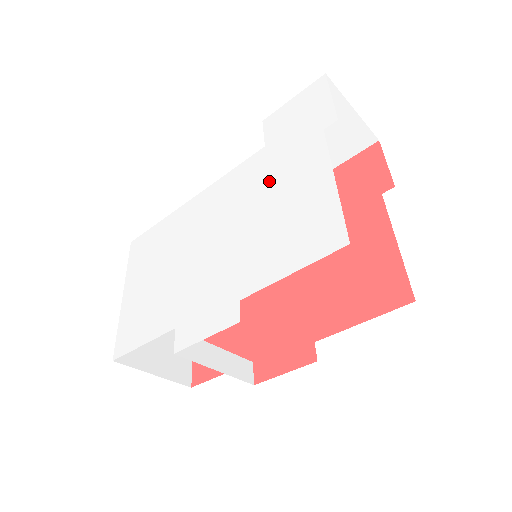
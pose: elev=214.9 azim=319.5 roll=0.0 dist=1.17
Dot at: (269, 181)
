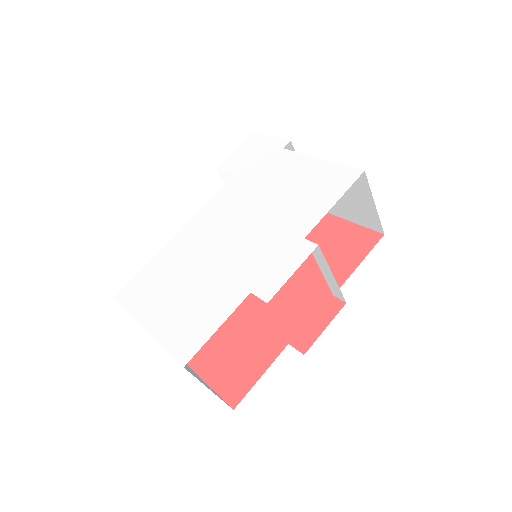
Dot at: (261, 185)
